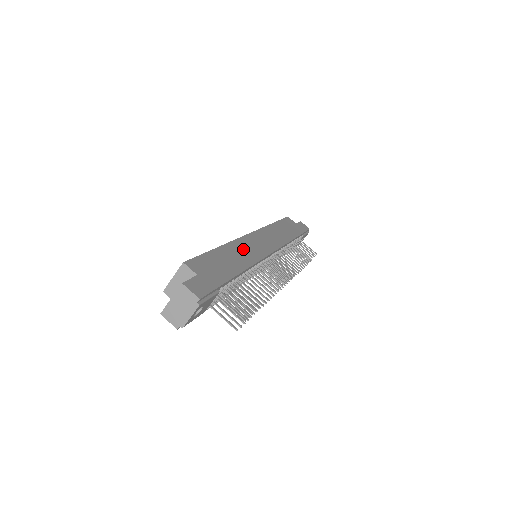
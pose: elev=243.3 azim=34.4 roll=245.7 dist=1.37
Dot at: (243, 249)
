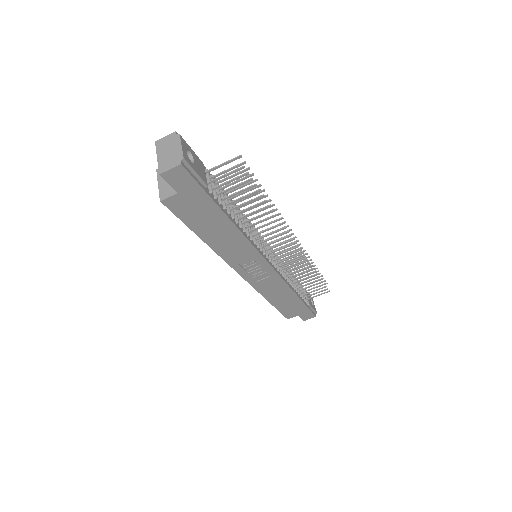
Dot at: occluded
